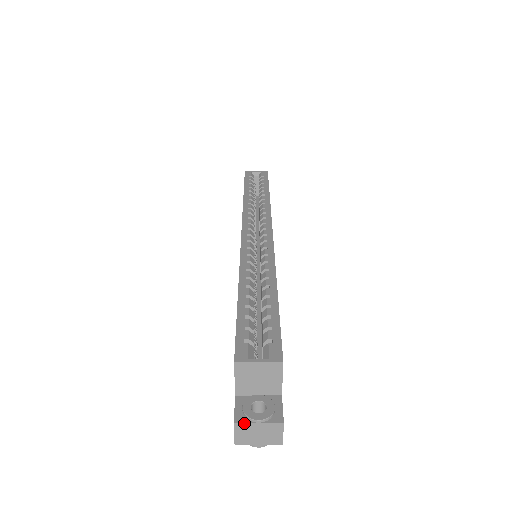
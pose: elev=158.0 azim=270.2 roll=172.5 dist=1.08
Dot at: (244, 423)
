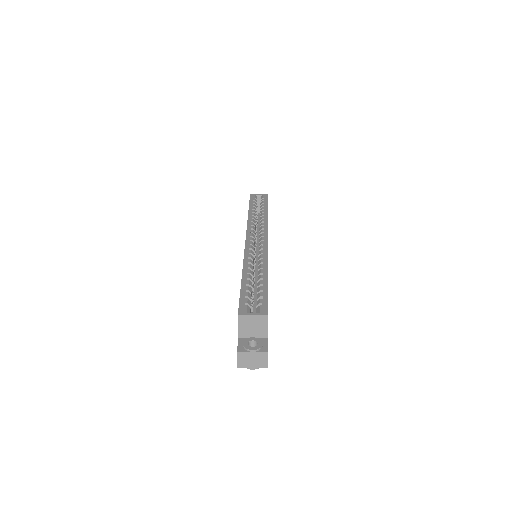
Dot at: (243, 352)
